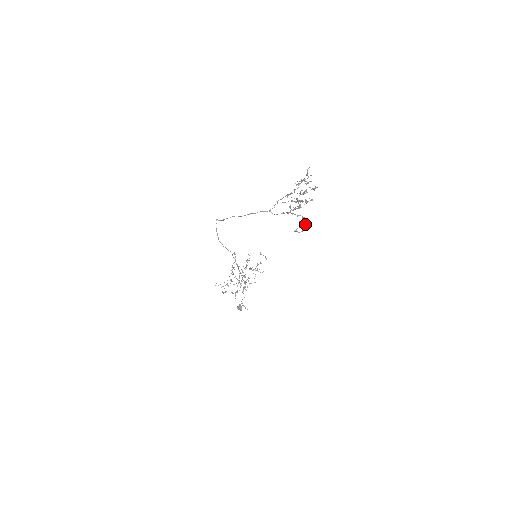
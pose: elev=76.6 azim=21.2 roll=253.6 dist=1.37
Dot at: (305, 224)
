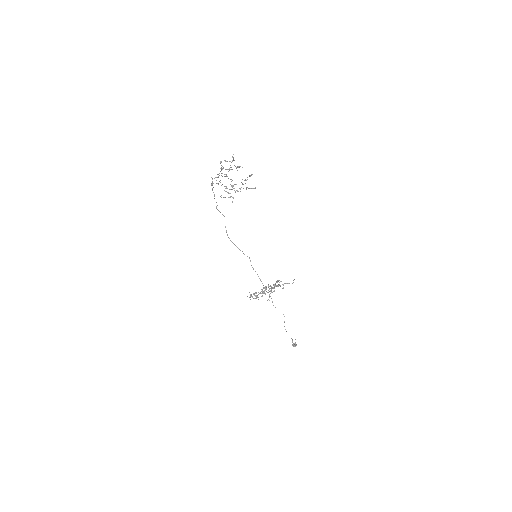
Dot at: (227, 192)
